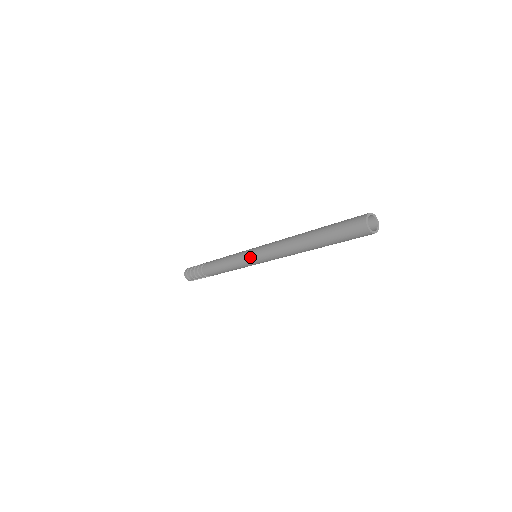
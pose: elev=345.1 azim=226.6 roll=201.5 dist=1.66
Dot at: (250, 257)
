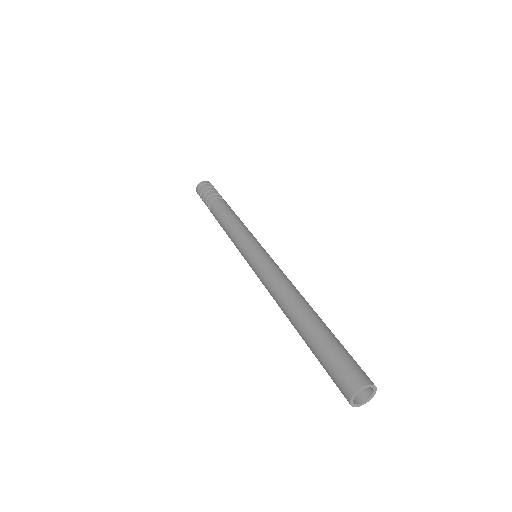
Dot at: (246, 256)
